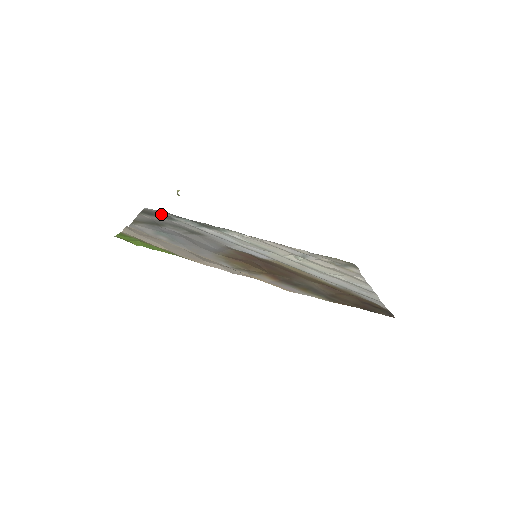
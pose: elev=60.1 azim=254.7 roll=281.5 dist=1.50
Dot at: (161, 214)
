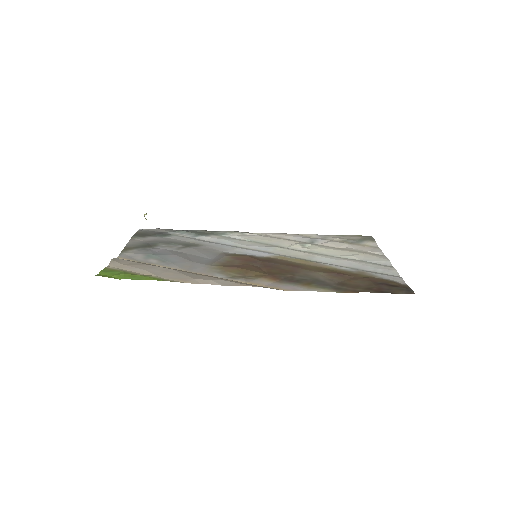
Dot at: (156, 232)
